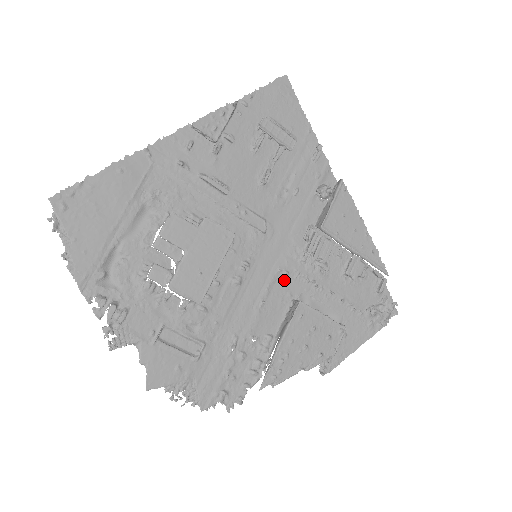
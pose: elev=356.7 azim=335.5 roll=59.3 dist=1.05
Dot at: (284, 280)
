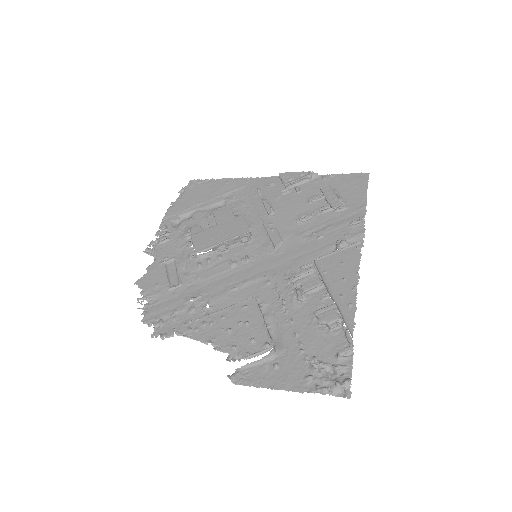
Dot at: (263, 286)
